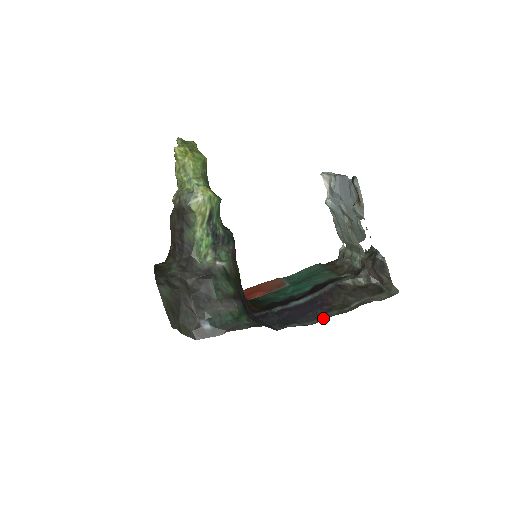
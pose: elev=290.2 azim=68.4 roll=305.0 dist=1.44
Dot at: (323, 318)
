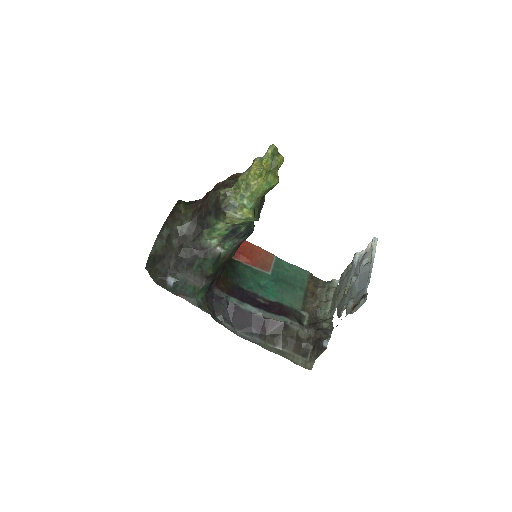
Dot at: (250, 338)
